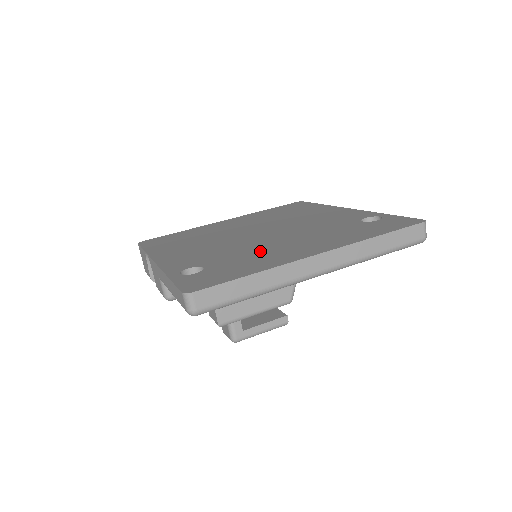
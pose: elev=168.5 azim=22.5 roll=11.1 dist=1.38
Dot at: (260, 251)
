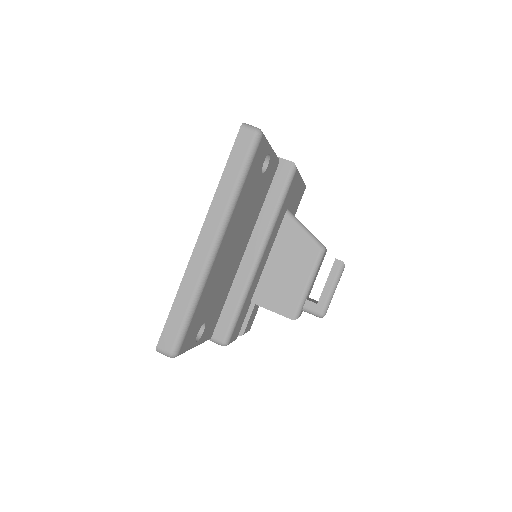
Dot at: occluded
